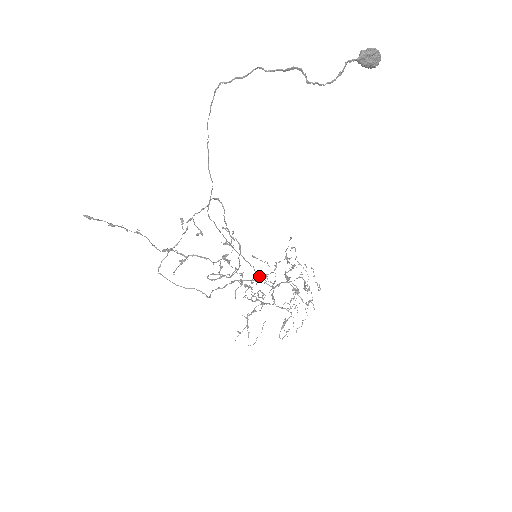
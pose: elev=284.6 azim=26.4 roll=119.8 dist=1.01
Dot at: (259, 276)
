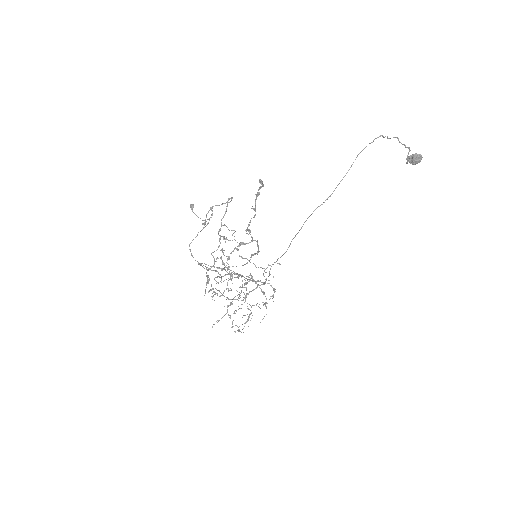
Dot at: occluded
